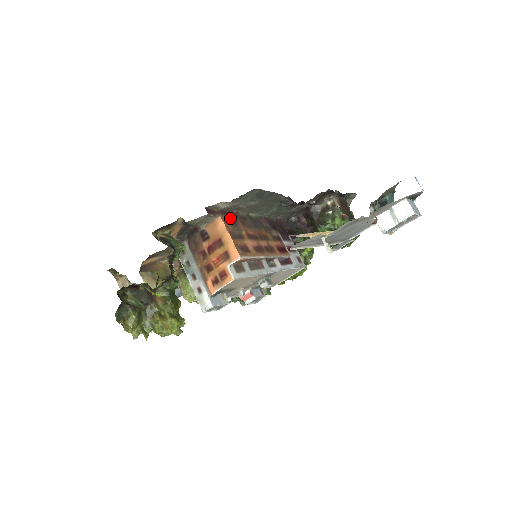
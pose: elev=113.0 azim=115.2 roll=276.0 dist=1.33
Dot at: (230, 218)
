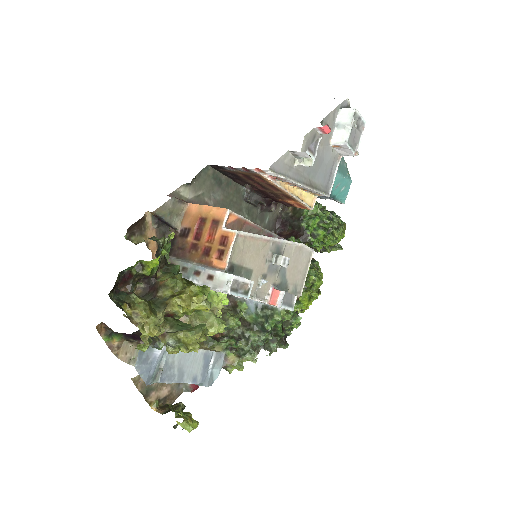
Dot at: occluded
